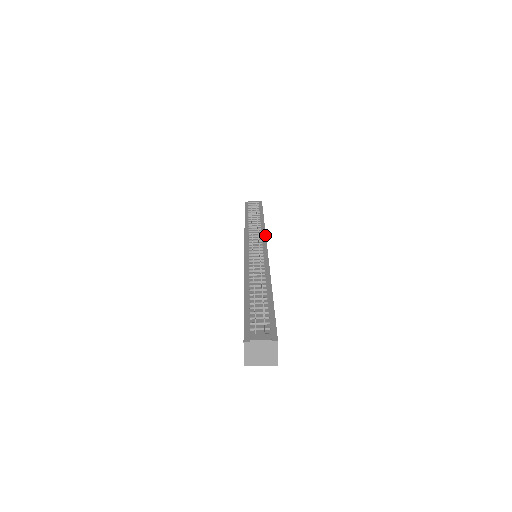
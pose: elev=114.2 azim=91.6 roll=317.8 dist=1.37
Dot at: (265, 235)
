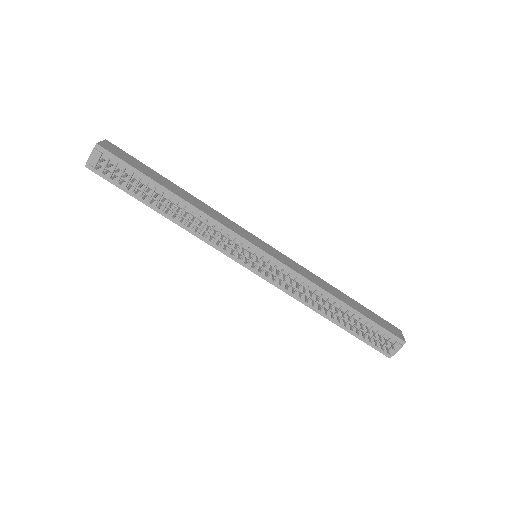
Dot at: (228, 229)
